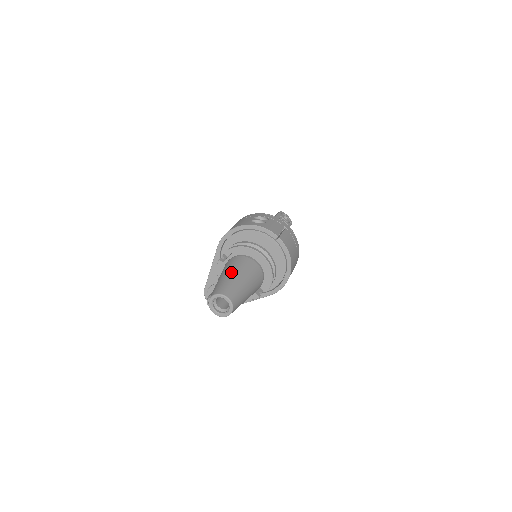
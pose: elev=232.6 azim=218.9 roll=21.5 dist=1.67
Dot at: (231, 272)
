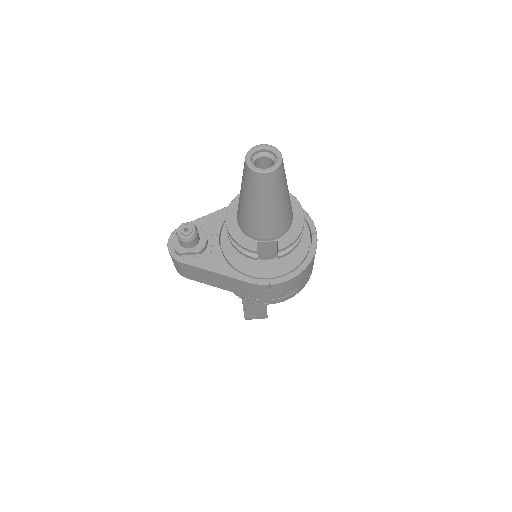
Dot at: occluded
